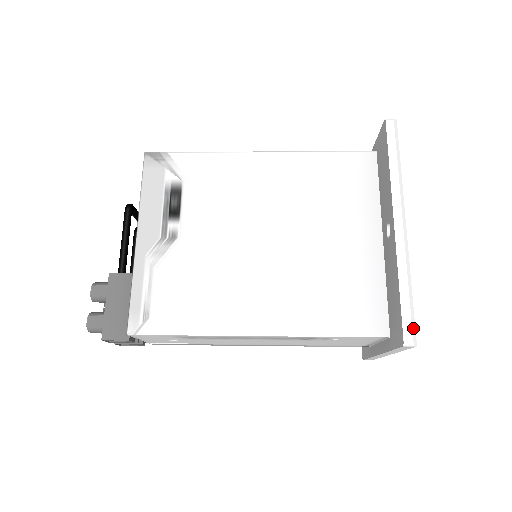
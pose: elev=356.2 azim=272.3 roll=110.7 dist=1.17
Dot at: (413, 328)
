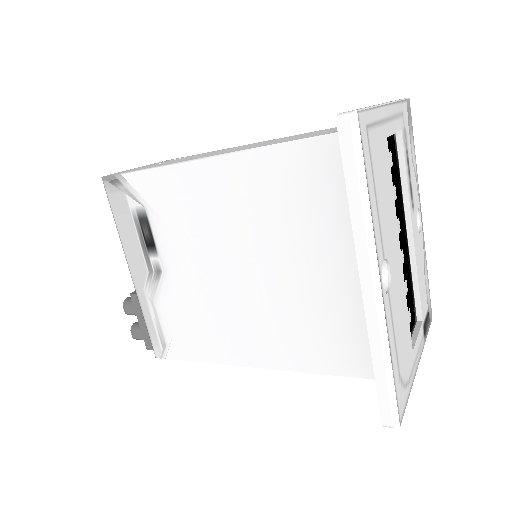
Dot at: (393, 411)
